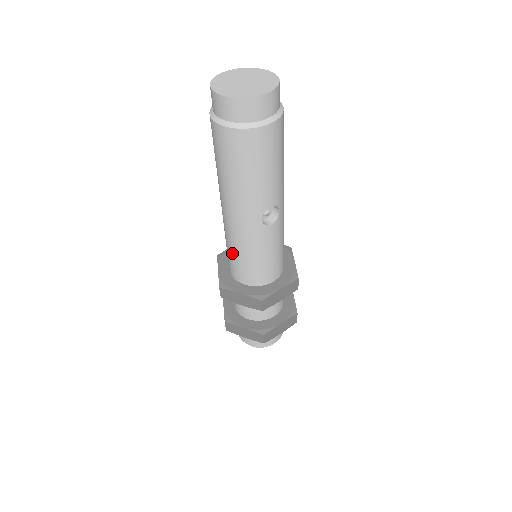
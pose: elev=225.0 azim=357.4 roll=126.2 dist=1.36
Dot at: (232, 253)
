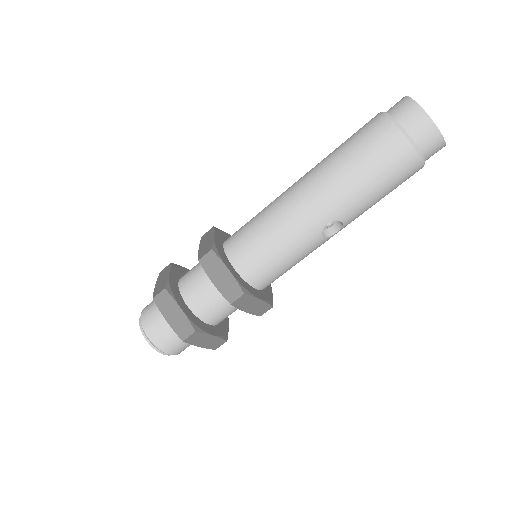
Dot at: (259, 230)
